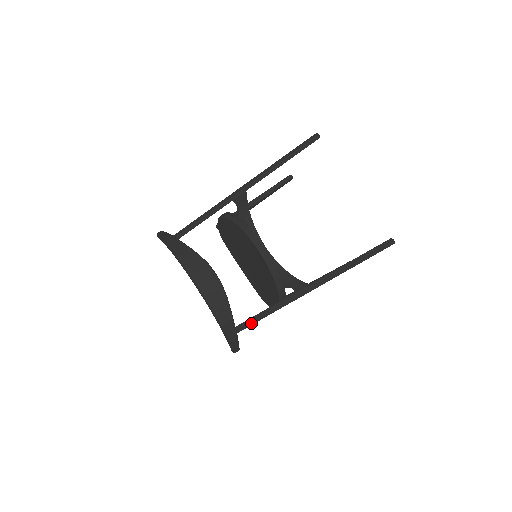
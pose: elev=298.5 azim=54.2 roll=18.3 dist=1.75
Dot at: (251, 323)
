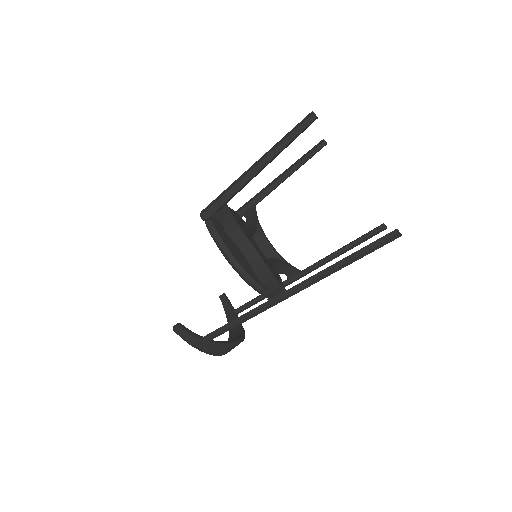
Dot at: (249, 307)
